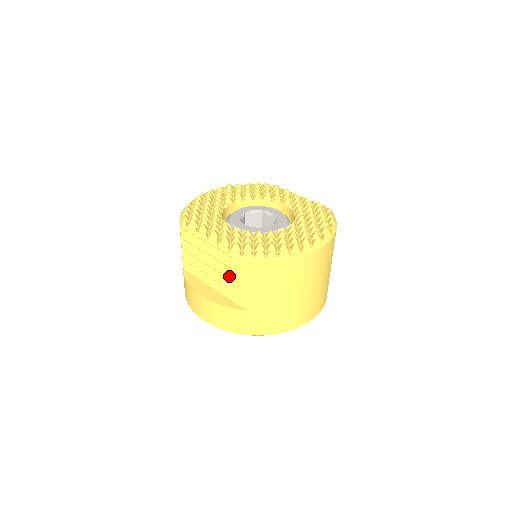
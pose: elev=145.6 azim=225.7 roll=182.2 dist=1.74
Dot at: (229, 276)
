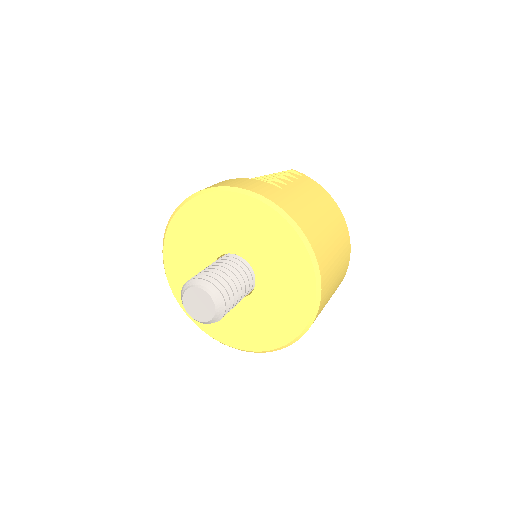
Dot at: (276, 176)
